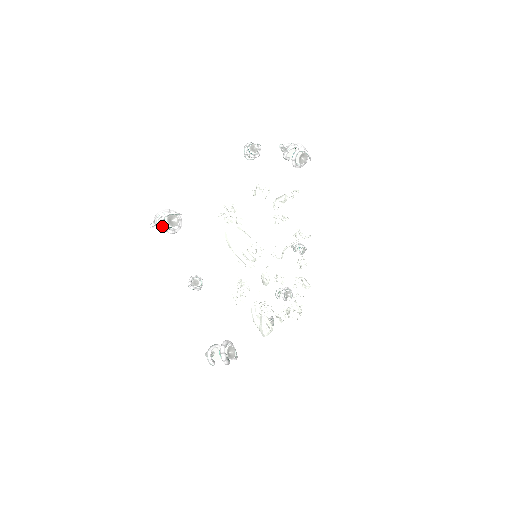
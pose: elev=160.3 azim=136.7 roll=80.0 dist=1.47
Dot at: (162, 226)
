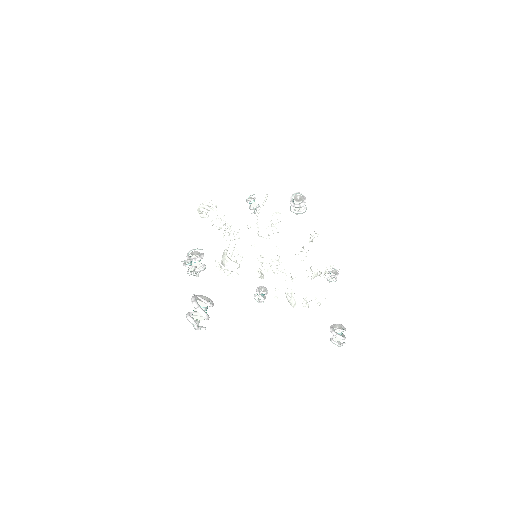
Dot at: (187, 257)
